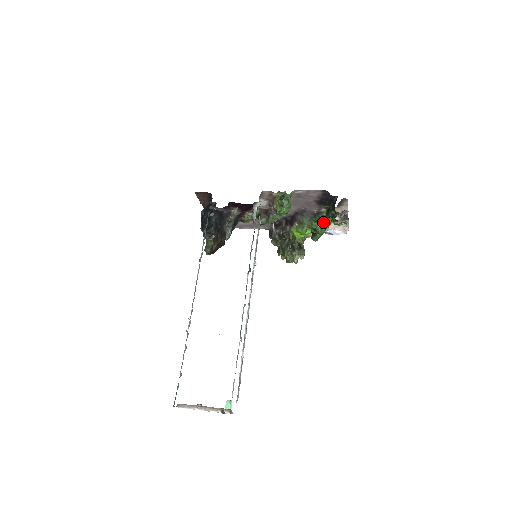
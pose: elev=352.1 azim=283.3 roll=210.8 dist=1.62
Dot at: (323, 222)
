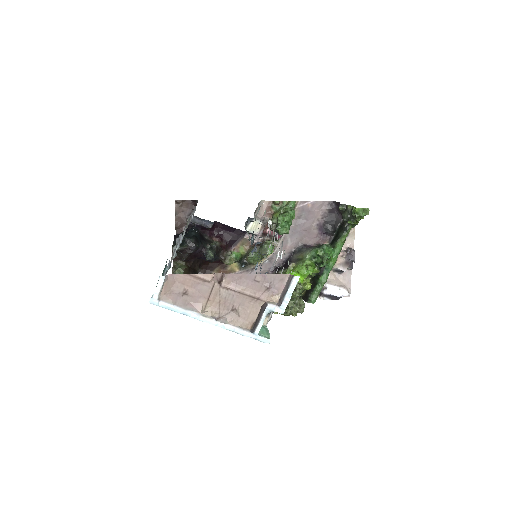
Dot at: (329, 249)
